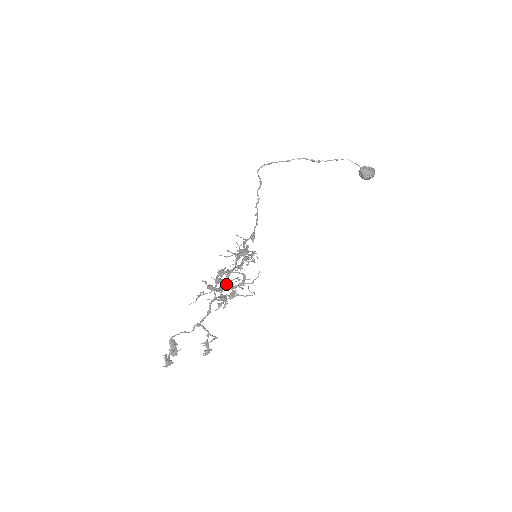
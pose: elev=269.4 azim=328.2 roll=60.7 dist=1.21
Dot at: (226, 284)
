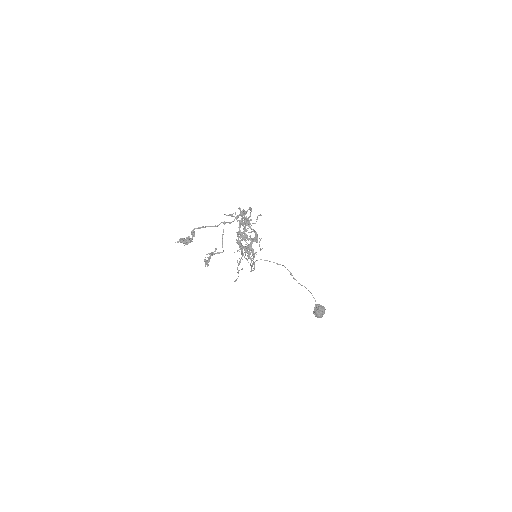
Dot at: (245, 229)
